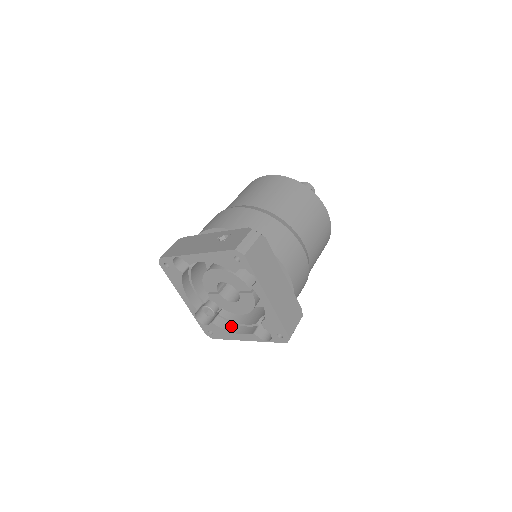
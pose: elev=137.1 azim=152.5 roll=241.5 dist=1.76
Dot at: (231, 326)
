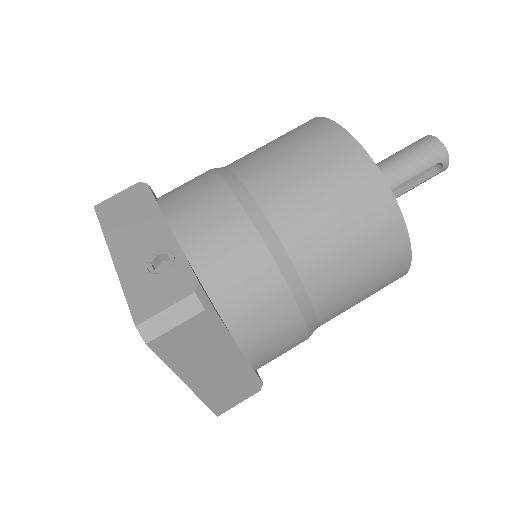
Dot at: occluded
